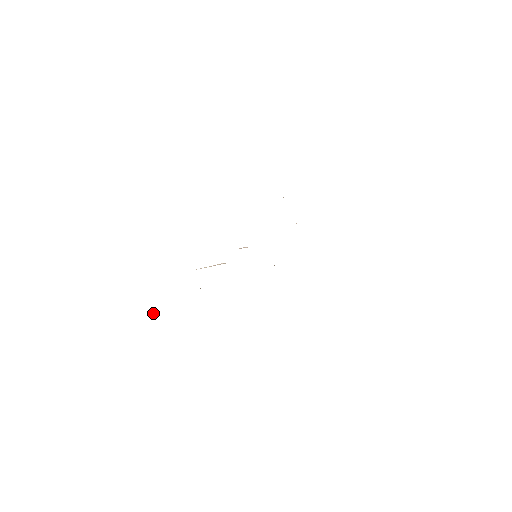
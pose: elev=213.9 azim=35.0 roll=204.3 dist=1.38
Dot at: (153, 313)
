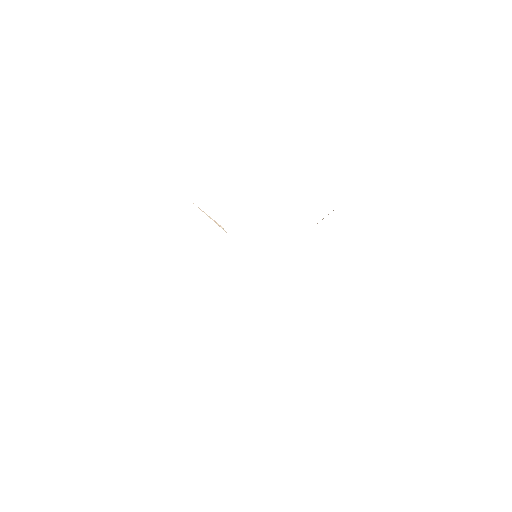
Dot at: occluded
